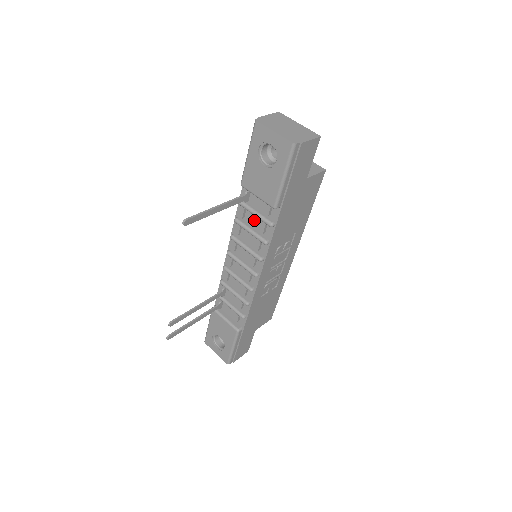
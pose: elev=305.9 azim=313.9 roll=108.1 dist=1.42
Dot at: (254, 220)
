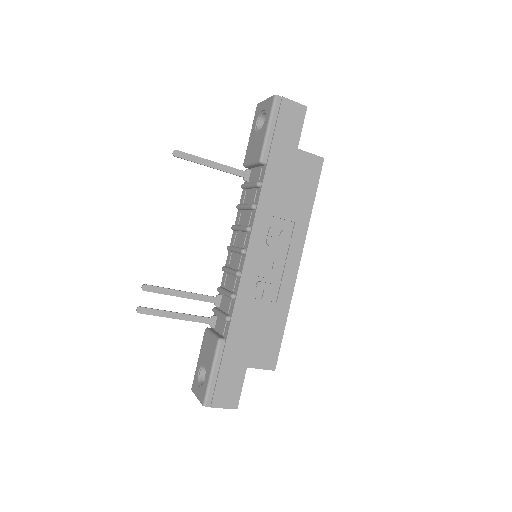
Dot at: (250, 195)
